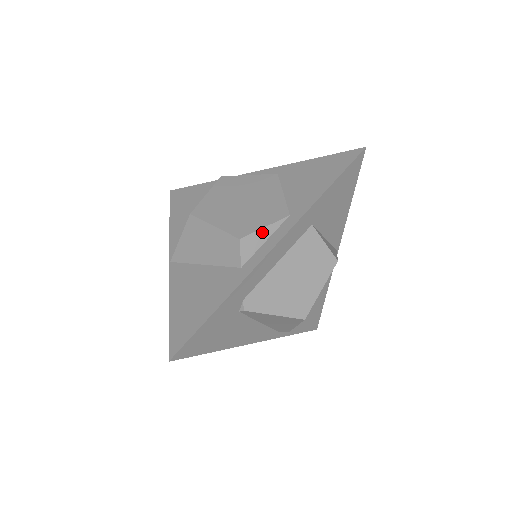
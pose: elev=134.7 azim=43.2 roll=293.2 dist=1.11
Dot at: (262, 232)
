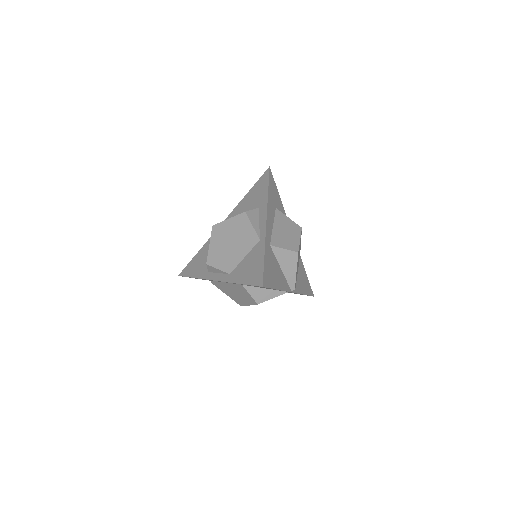
Dot at: (217, 269)
